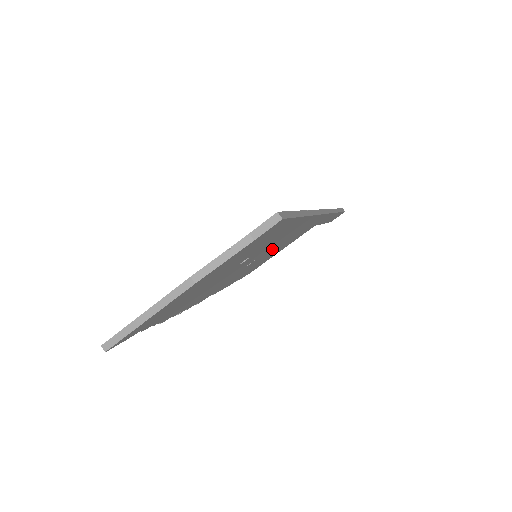
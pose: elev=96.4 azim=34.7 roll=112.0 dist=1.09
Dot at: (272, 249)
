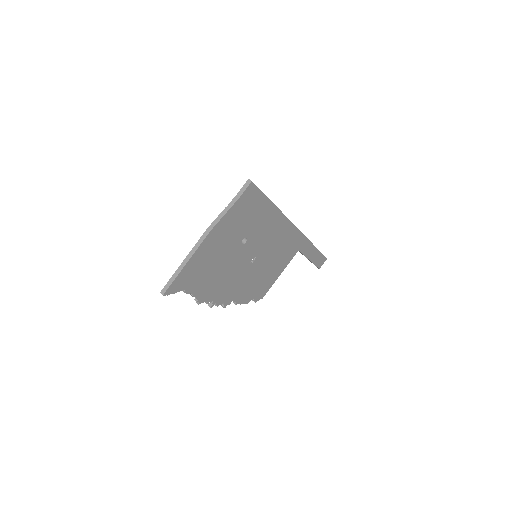
Dot at: (267, 253)
